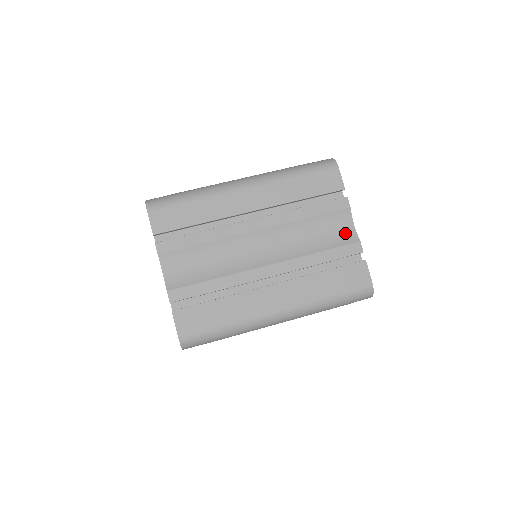
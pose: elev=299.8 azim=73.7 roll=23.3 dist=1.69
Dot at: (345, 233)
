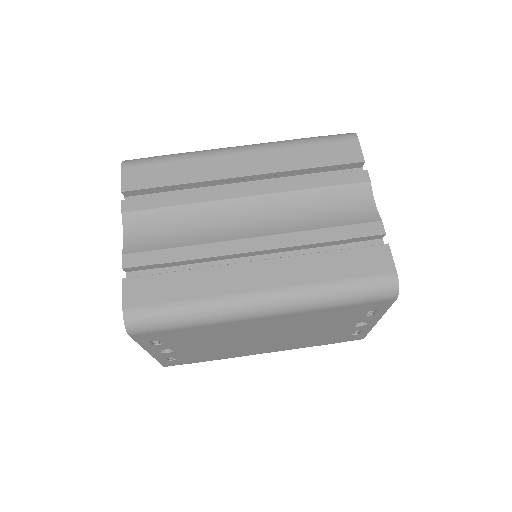
Dot at: (362, 211)
